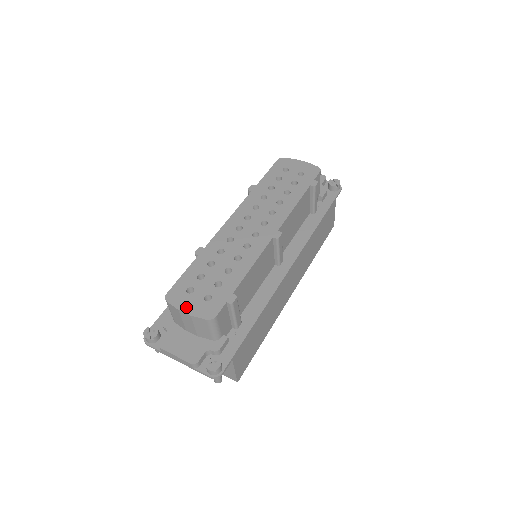
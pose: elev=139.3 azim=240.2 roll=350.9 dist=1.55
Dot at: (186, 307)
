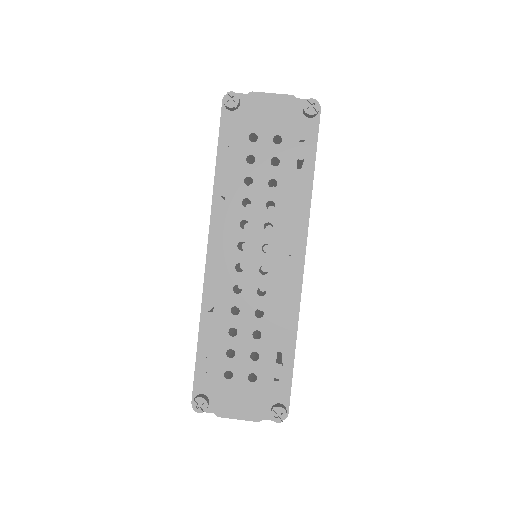
Dot at: (236, 397)
